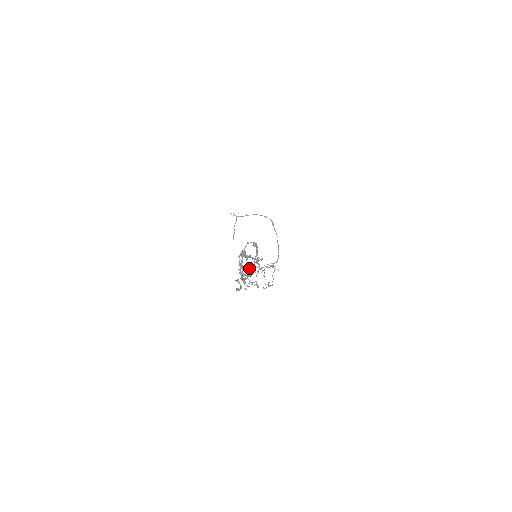
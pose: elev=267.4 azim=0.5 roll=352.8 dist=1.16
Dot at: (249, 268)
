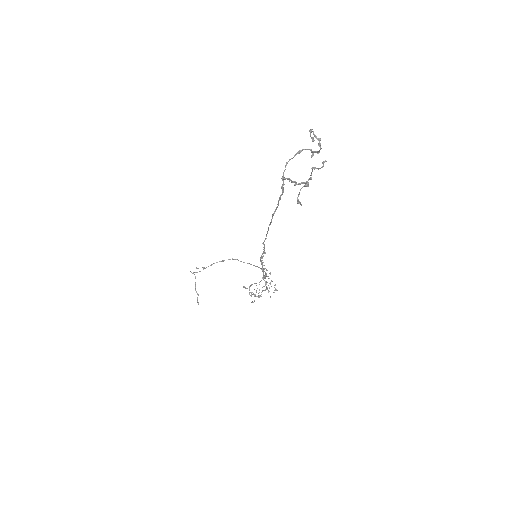
Dot at: occluded
